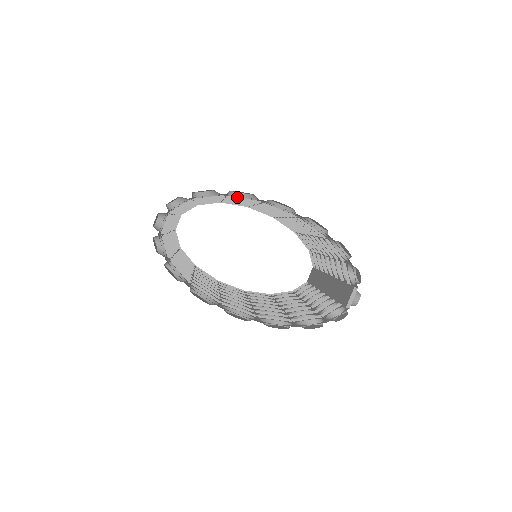
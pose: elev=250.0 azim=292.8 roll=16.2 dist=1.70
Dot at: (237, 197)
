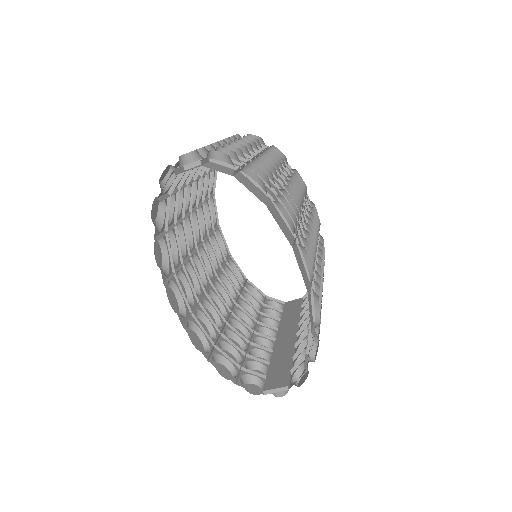
Dot at: (281, 210)
